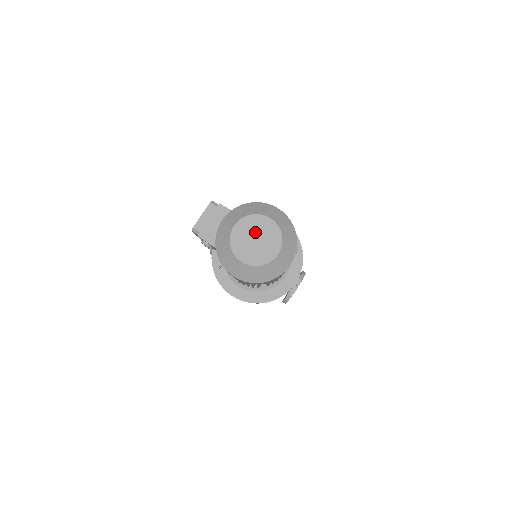
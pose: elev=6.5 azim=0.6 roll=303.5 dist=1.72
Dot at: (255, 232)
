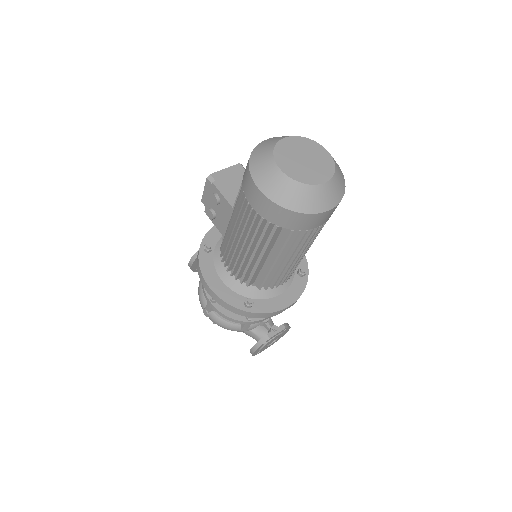
Dot at: (306, 153)
